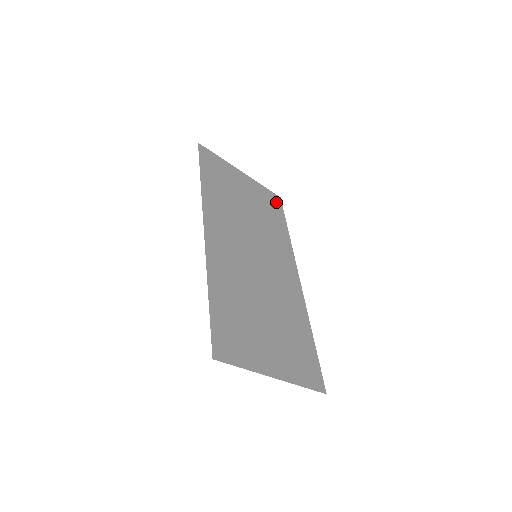
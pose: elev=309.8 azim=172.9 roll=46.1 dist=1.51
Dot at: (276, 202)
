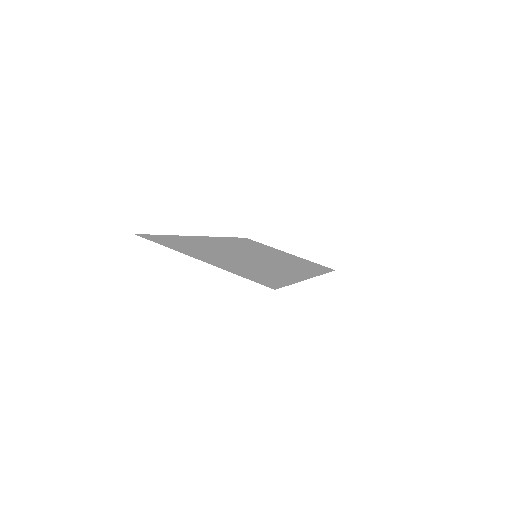
Dot at: occluded
